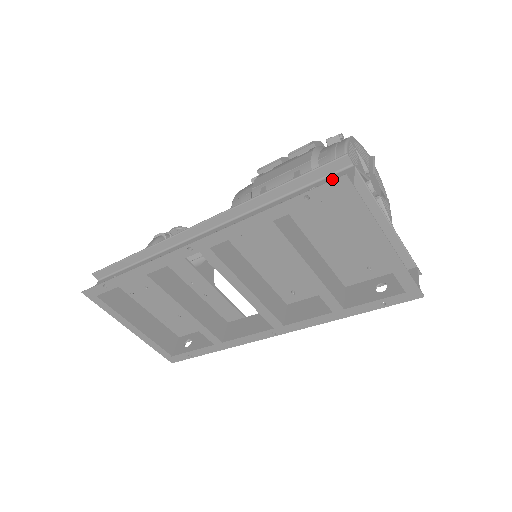
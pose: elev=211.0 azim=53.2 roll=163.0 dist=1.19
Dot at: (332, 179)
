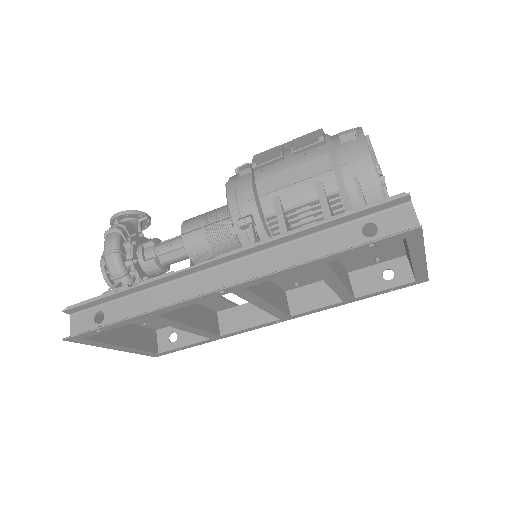
Dot at: (389, 217)
